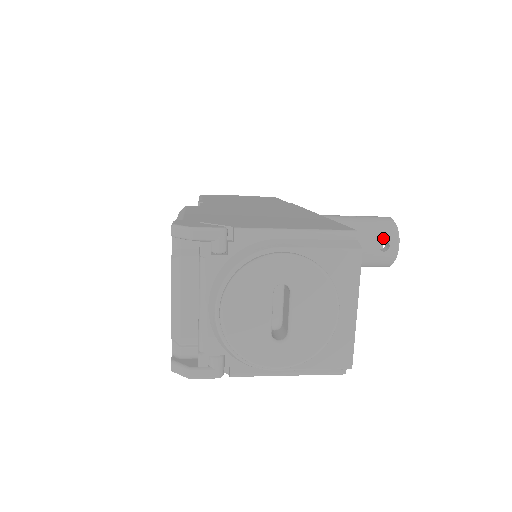
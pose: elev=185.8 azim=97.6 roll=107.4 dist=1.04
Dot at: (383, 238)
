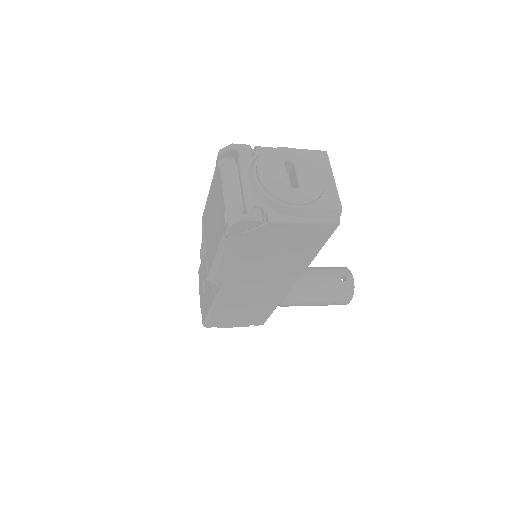
Dot at: (340, 272)
